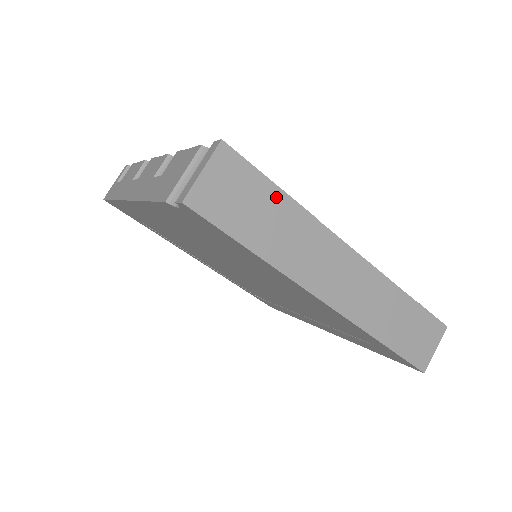
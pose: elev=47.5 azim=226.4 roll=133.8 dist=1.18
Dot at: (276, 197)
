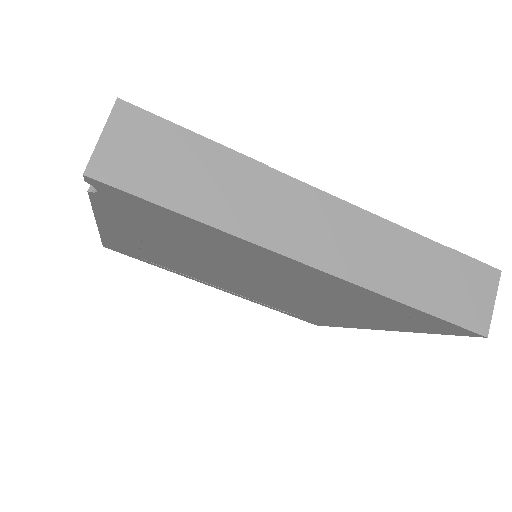
Dot at: (204, 149)
